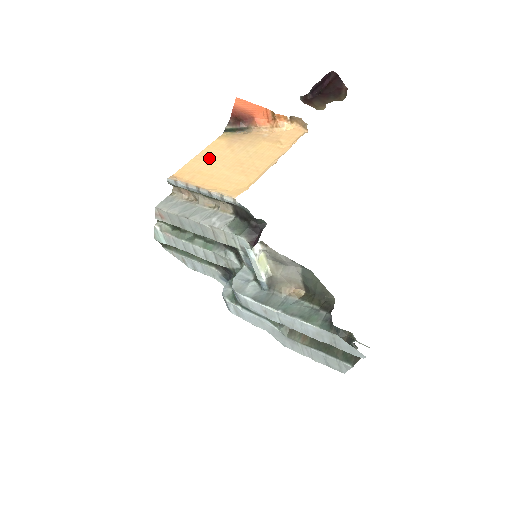
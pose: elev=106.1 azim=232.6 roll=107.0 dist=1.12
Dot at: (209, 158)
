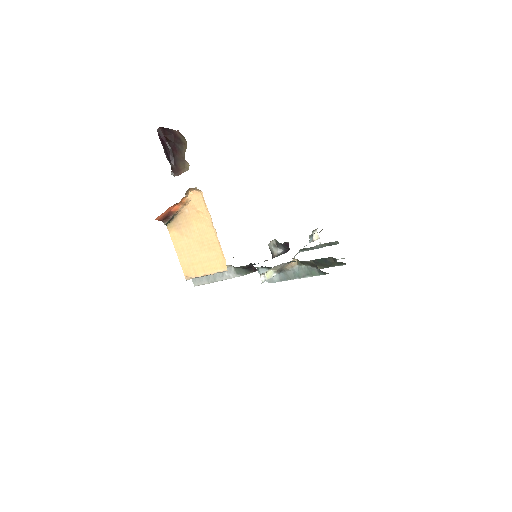
Dot at: (184, 251)
